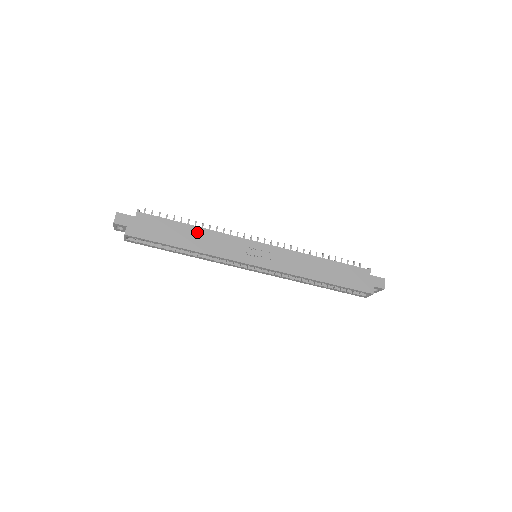
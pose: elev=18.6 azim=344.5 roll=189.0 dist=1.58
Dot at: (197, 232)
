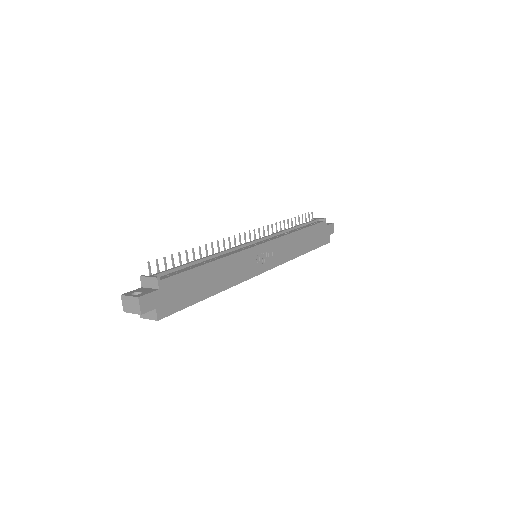
Dot at: (217, 267)
